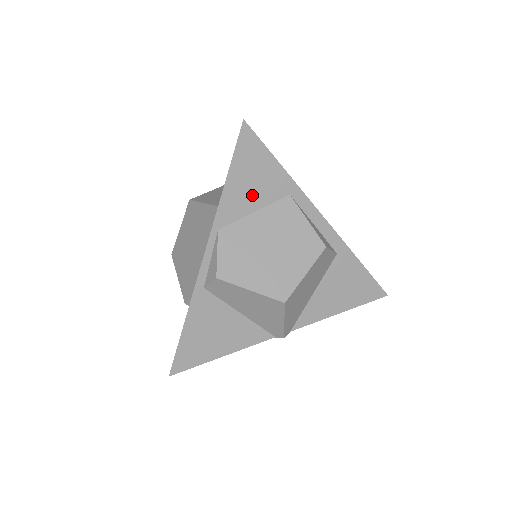
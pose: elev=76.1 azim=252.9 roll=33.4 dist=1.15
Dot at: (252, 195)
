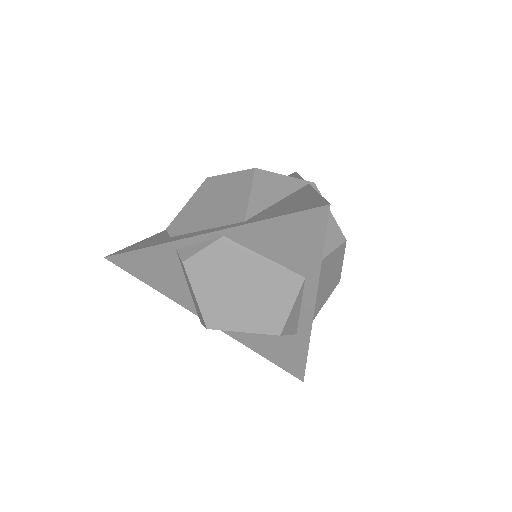
Dot at: (275, 247)
